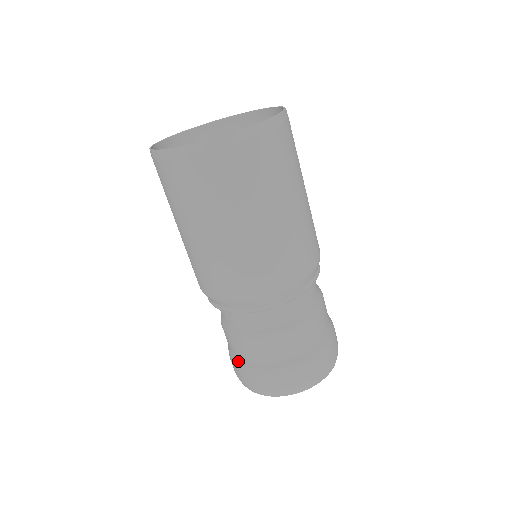
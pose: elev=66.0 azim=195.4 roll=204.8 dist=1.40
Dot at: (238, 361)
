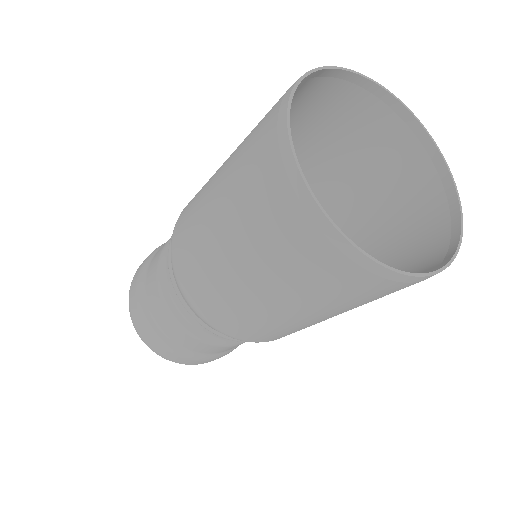
Dot at: (196, 356)
